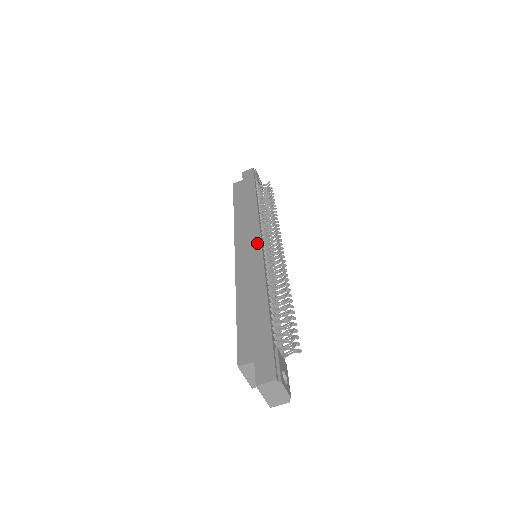
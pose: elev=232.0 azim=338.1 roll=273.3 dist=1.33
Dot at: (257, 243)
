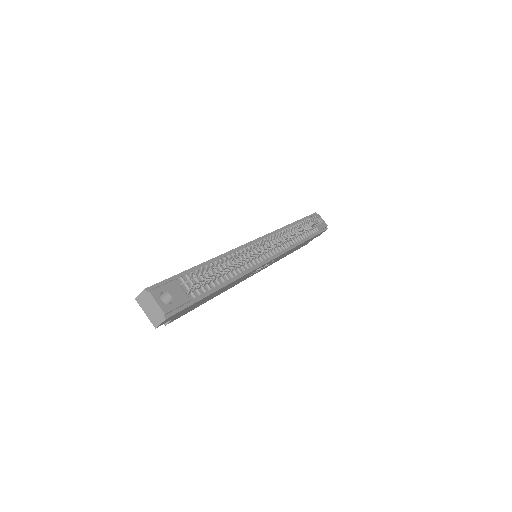
Dot at: occluded
